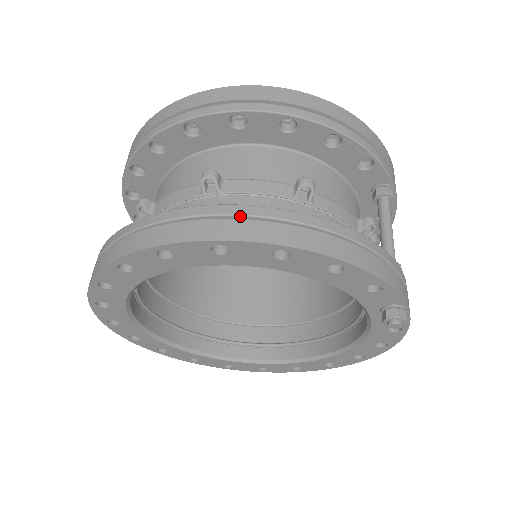
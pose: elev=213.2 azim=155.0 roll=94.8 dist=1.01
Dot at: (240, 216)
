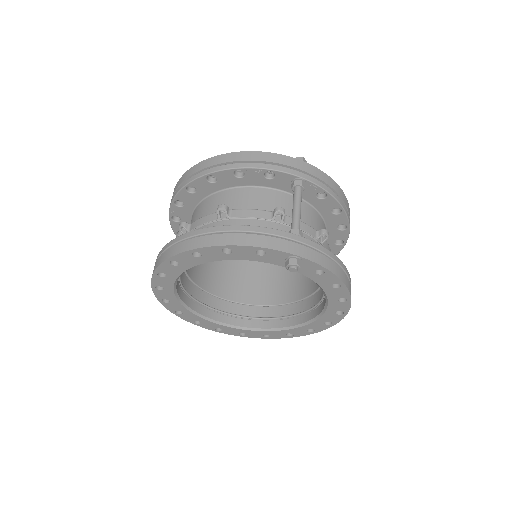
Dot at: (176, 243)
